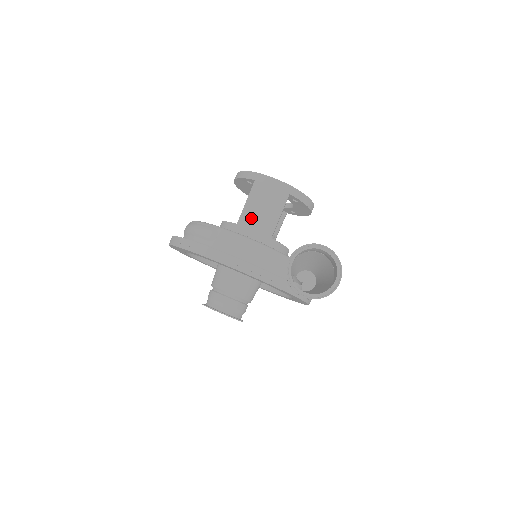
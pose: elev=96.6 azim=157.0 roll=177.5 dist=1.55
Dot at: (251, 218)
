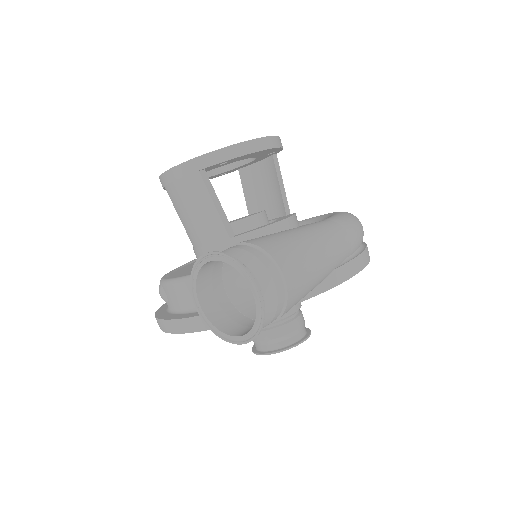
Dot at: (194, 234)
